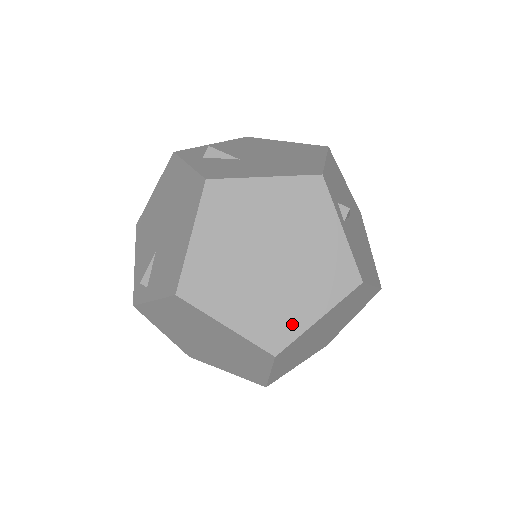
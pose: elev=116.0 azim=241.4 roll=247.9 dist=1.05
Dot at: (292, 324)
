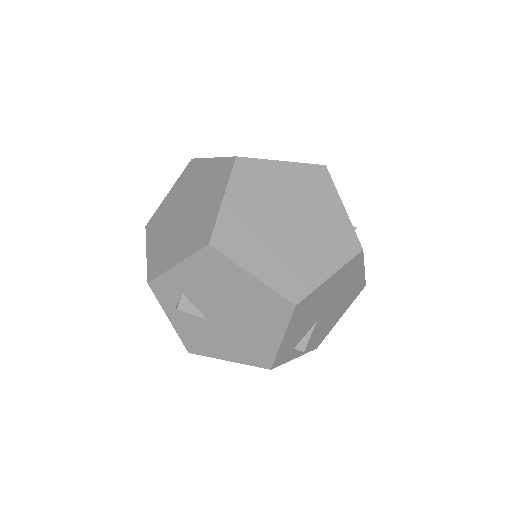
Dot at: occluded
